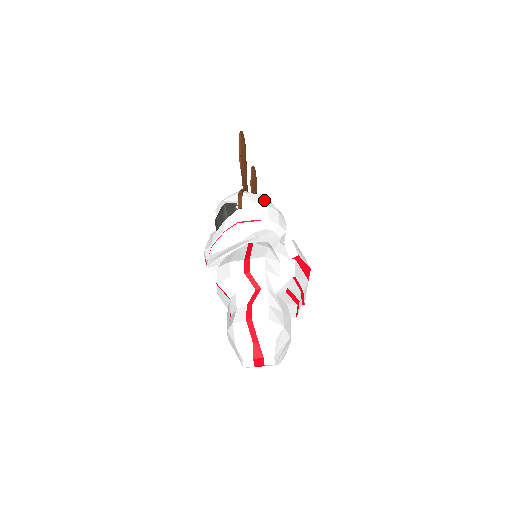
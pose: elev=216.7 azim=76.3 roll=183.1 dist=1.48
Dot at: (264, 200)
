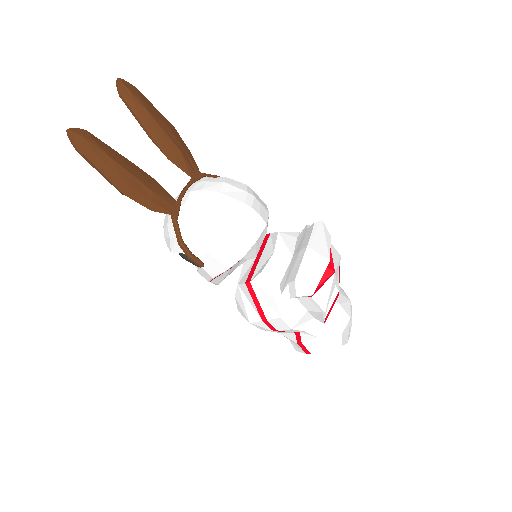
Dot at: (215, 234)
